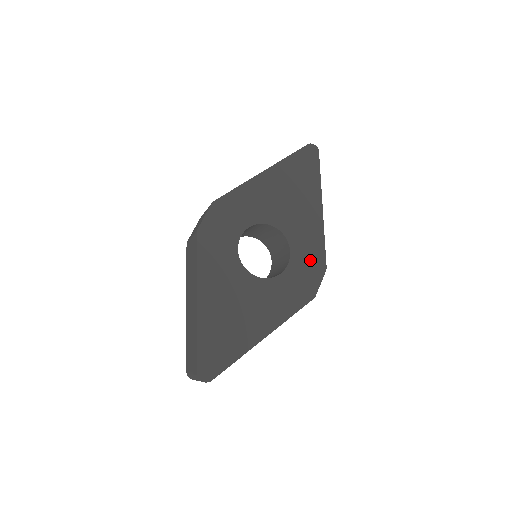
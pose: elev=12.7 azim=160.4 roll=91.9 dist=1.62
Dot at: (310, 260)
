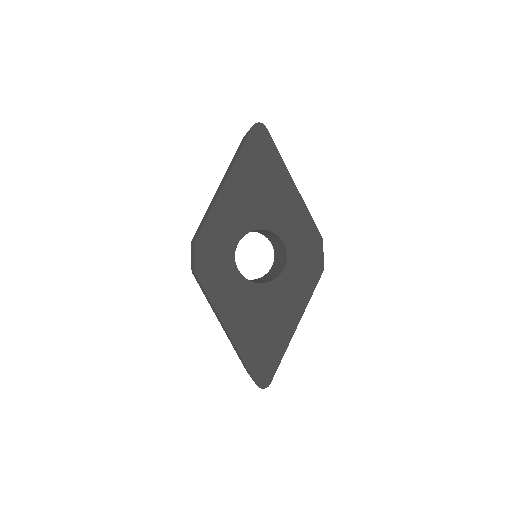
Dot at: (305, 240)
